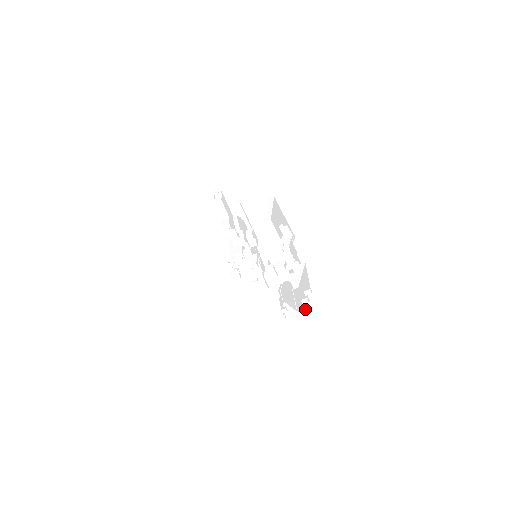
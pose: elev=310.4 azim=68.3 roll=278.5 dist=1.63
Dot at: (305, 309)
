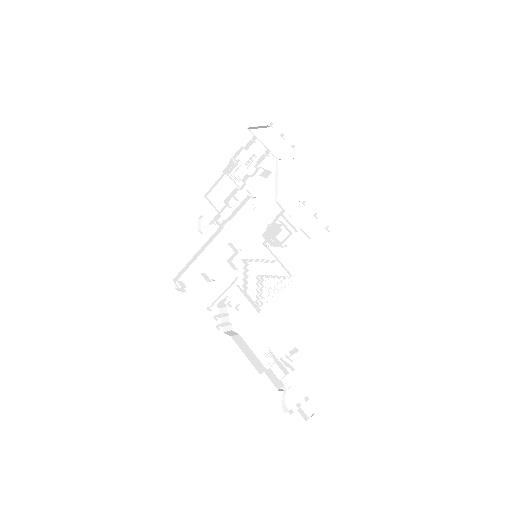
Dot at: occluded
